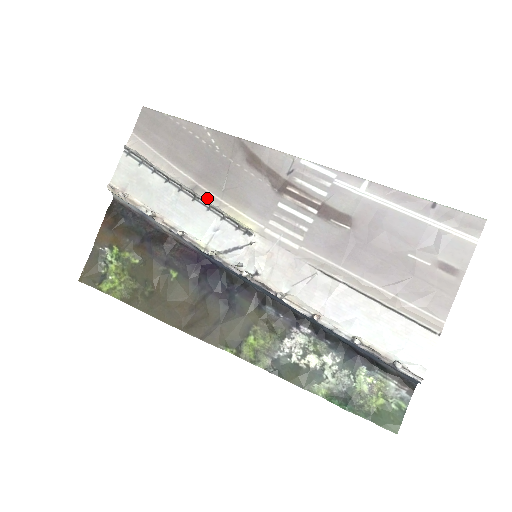
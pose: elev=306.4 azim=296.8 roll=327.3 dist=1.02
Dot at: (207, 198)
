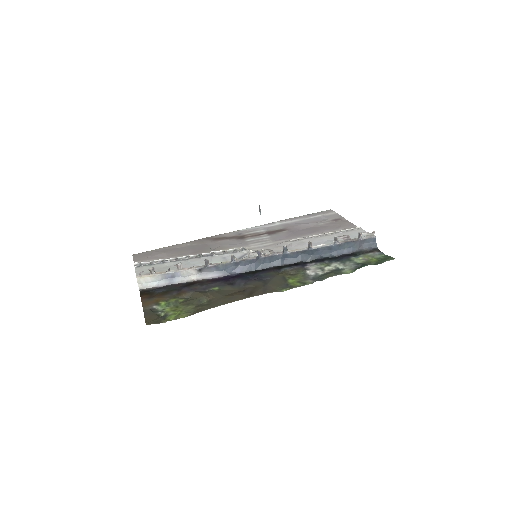
Dot at: (207, 254)
